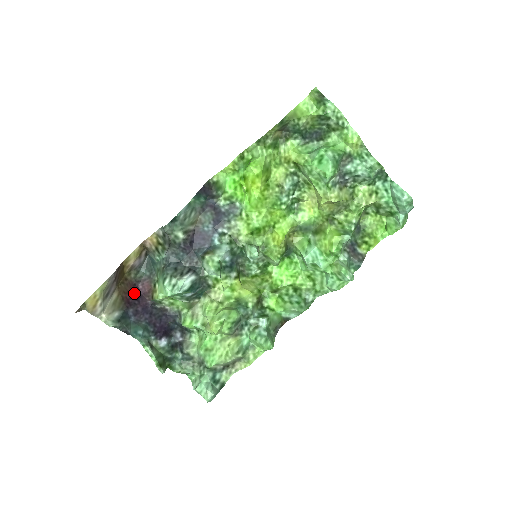
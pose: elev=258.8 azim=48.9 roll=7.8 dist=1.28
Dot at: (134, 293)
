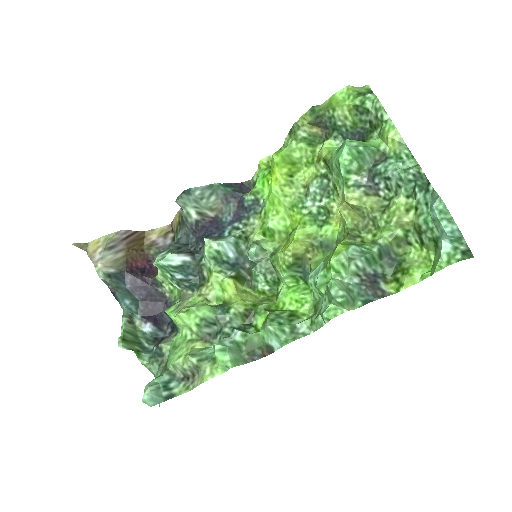
Dot at: (144, 267)
